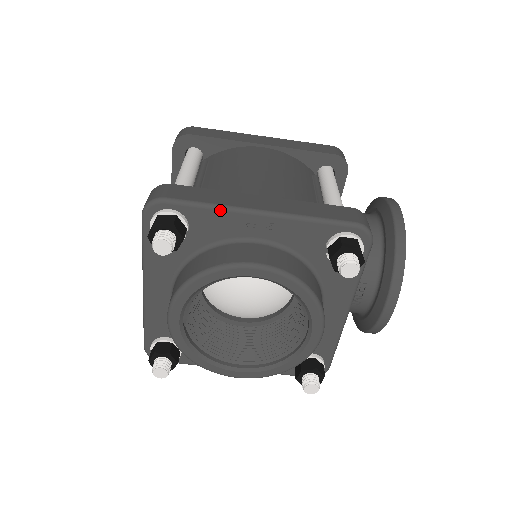
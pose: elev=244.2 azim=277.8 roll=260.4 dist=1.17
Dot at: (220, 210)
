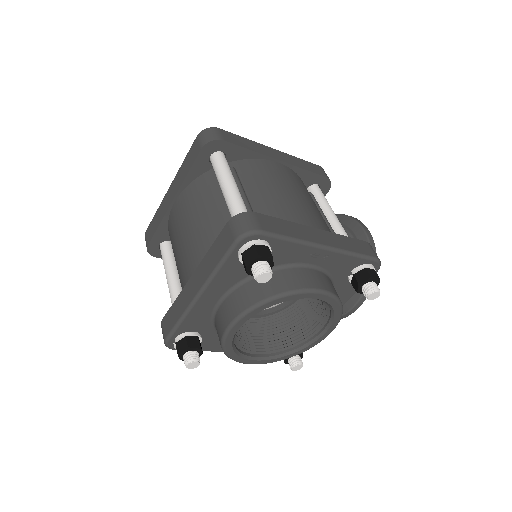
Dot at: (299, 244)
